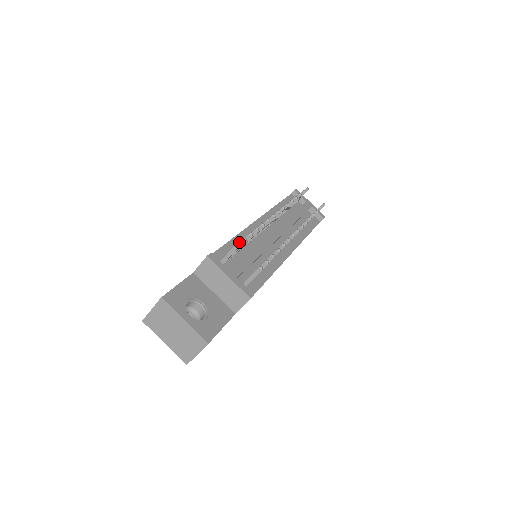
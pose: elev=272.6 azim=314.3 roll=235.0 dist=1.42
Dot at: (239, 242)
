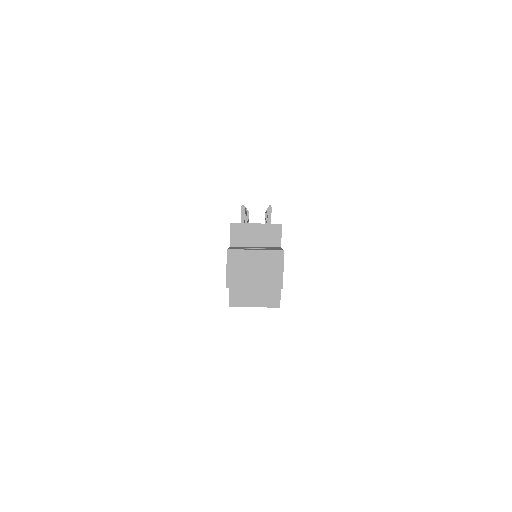
Dot at: occluded
